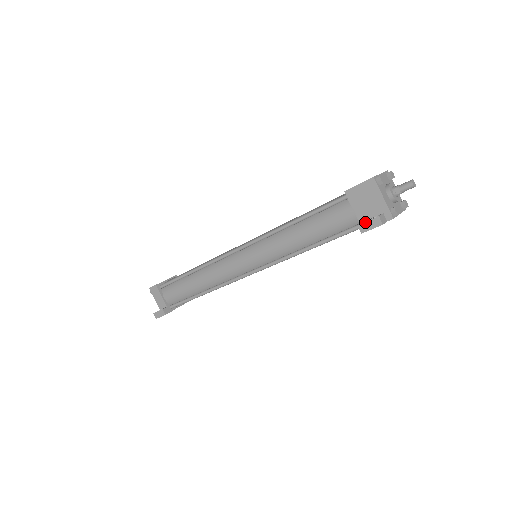
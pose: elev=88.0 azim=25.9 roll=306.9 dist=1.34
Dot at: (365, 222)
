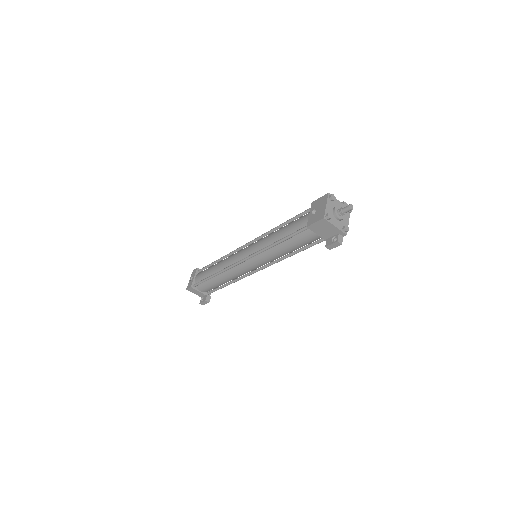
Dot at: (329, 245)
